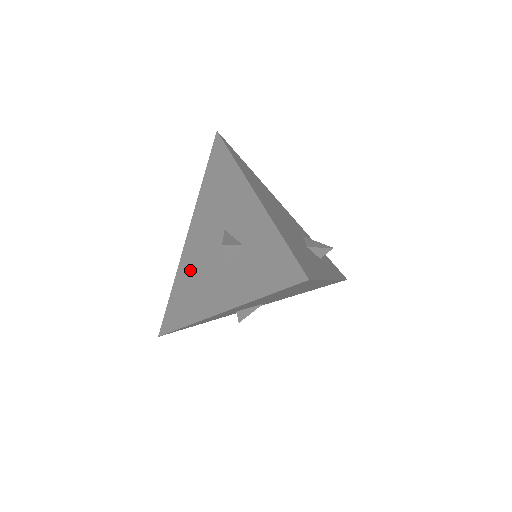
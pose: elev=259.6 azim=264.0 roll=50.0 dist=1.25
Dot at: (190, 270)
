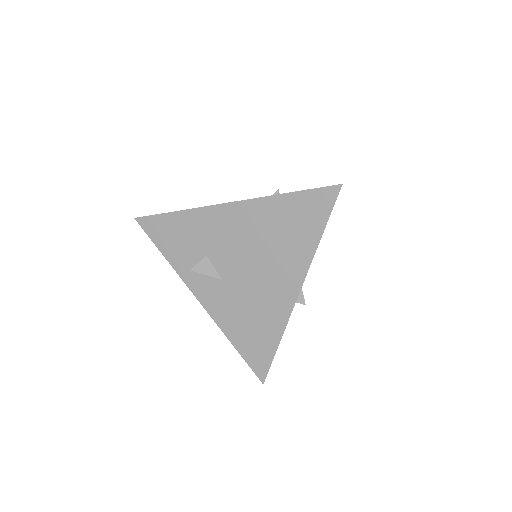
Dot at: occluded
